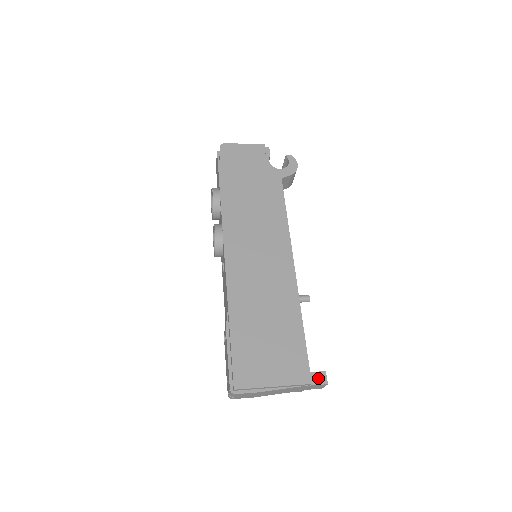
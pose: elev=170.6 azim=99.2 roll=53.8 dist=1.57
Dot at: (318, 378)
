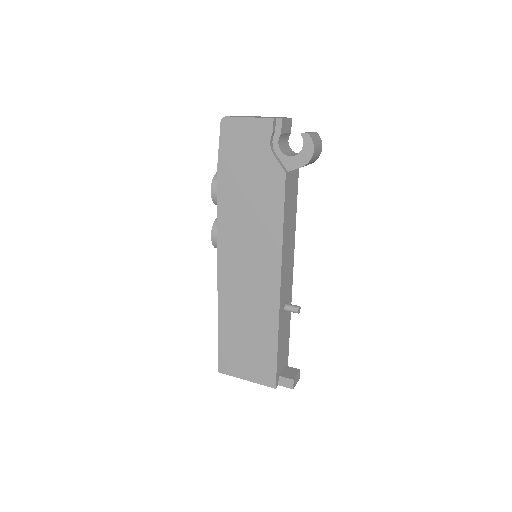
Dot at: (286, 382)
